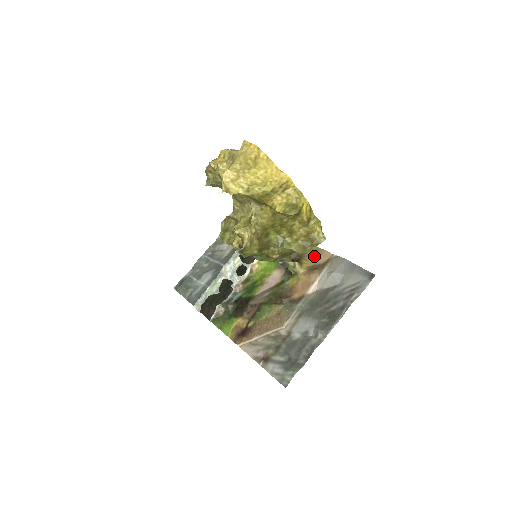
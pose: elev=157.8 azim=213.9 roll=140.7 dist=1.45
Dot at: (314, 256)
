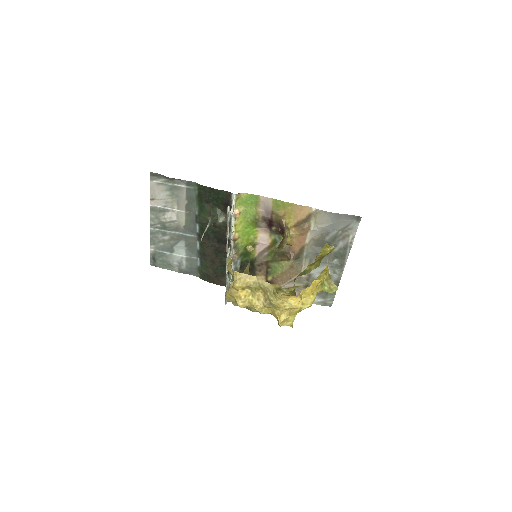
Dot at: (293, 214)
